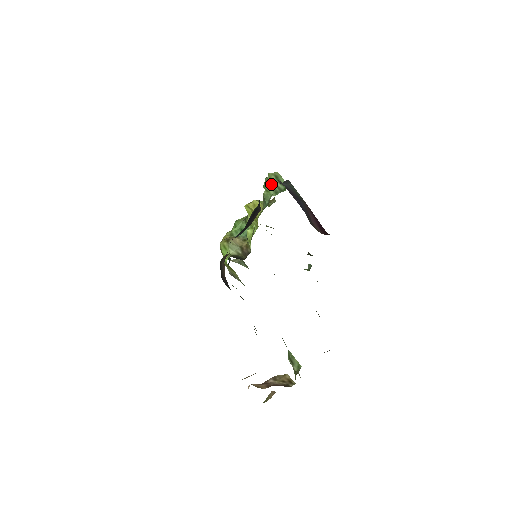
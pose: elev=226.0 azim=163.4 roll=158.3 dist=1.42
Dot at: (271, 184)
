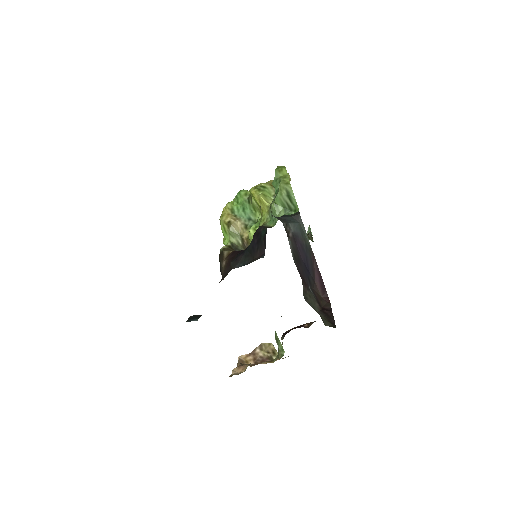
Dot at: (281, 199)
